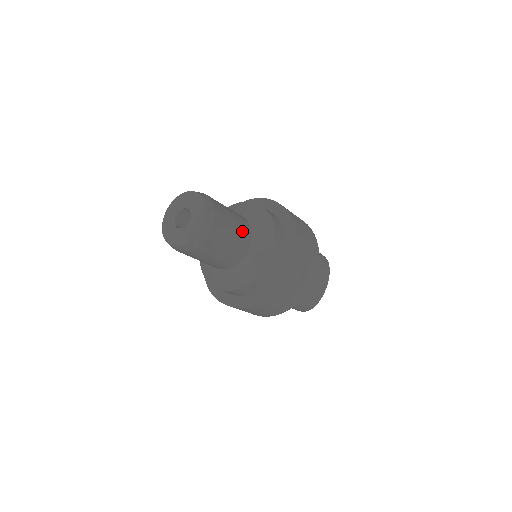
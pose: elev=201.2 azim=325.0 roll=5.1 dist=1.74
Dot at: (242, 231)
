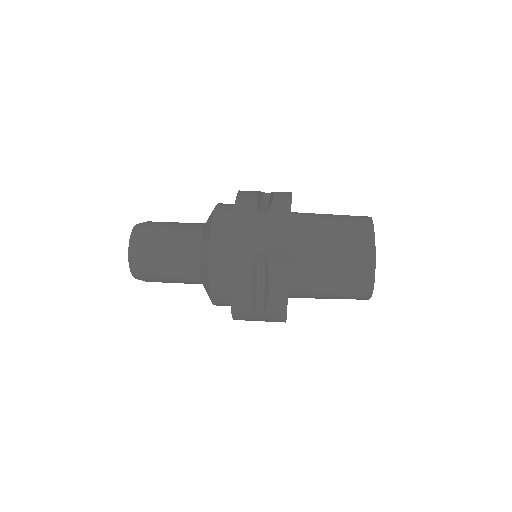
Dot at: (187, 283)
